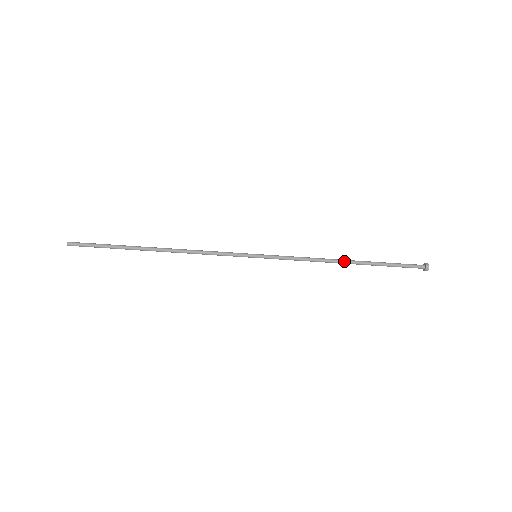
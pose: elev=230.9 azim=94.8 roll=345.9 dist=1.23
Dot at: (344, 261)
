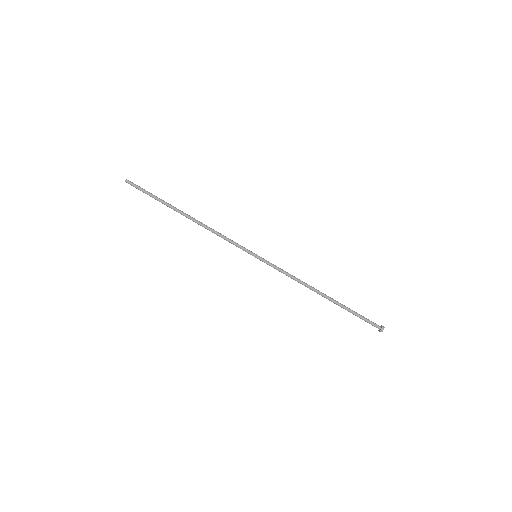
Dot at: occluded
